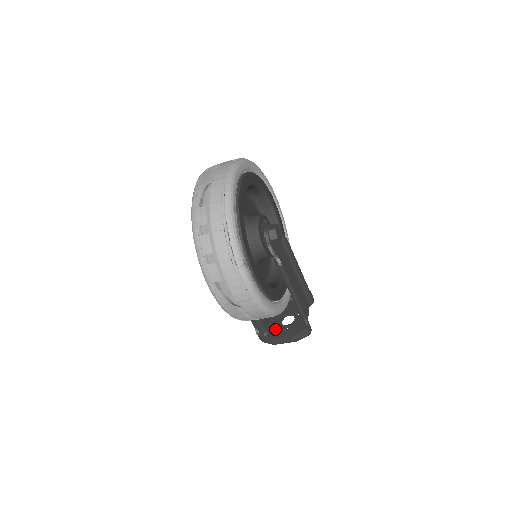
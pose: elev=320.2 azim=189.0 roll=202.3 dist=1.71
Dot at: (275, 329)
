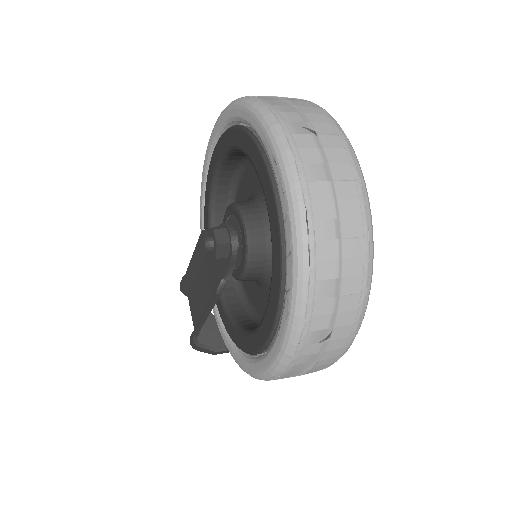
Dot at: (208, 327)
